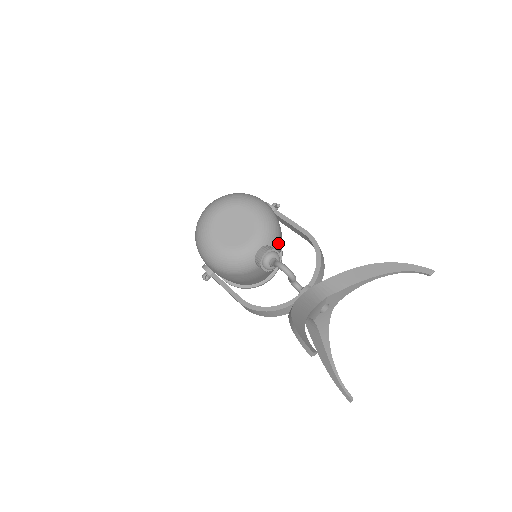
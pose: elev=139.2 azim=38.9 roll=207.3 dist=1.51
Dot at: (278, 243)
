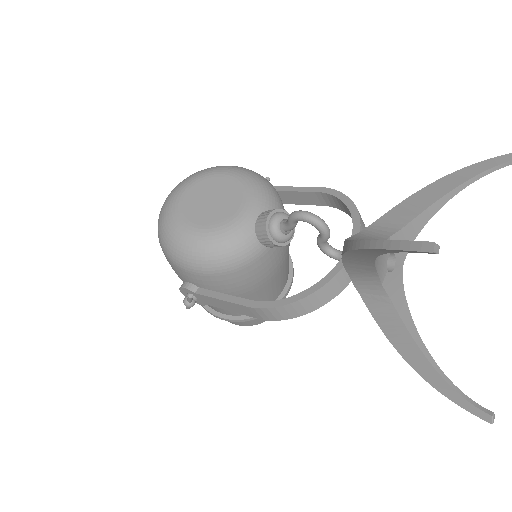
Dot at: occluded
